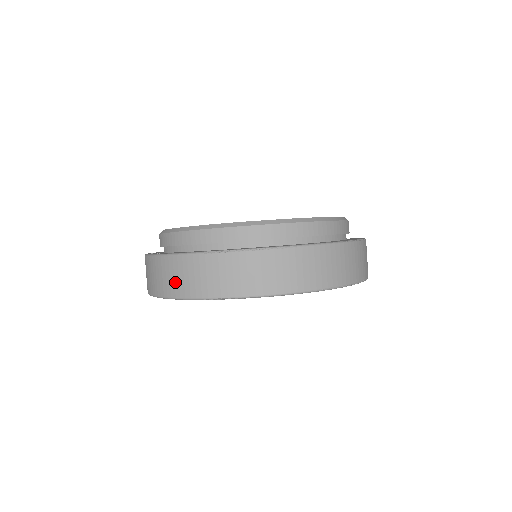
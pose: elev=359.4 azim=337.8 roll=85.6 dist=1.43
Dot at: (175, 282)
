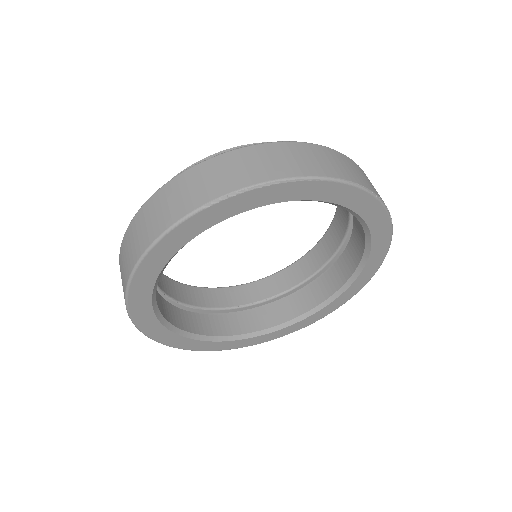
Dot at: (164, 213)
